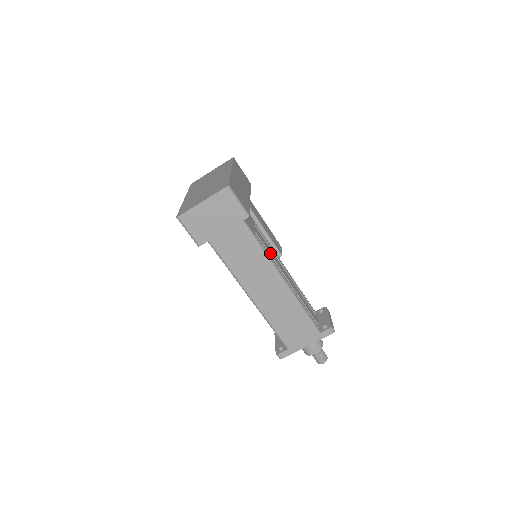
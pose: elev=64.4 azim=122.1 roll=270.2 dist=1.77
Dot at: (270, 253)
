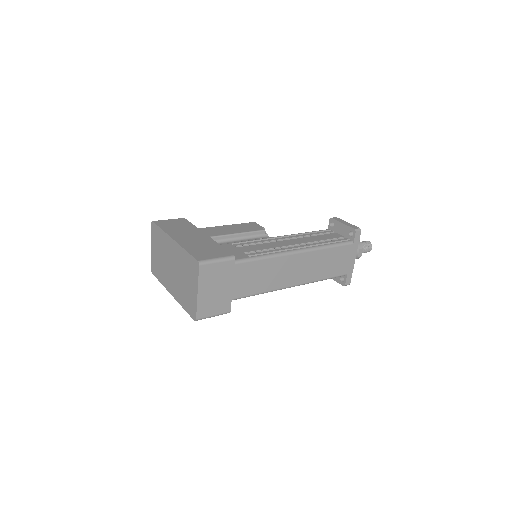
Dot at: (268, 248)
